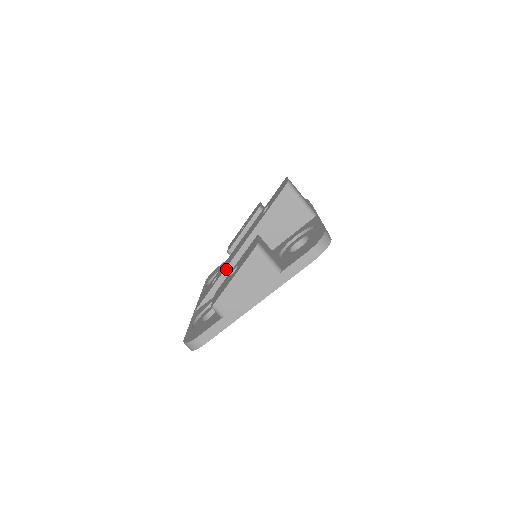
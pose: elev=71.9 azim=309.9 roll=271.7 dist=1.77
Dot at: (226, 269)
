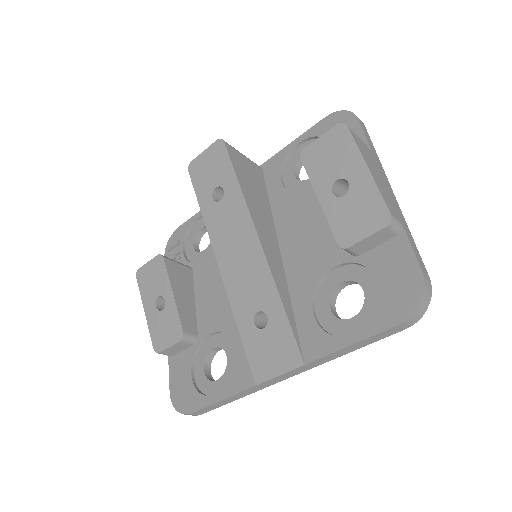
Dot at: (272, 272)
